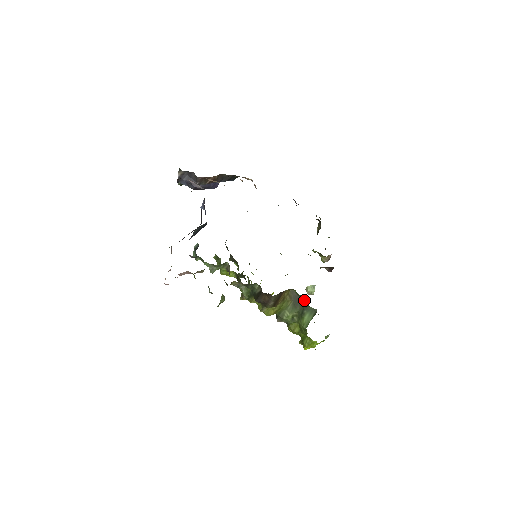
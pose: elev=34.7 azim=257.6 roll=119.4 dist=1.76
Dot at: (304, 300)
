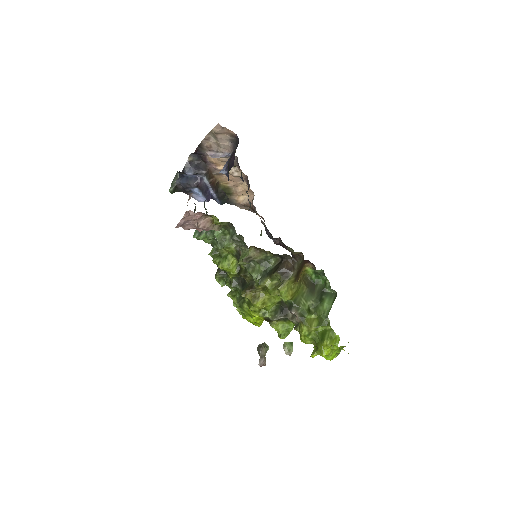
Dot at: (320, 286)
